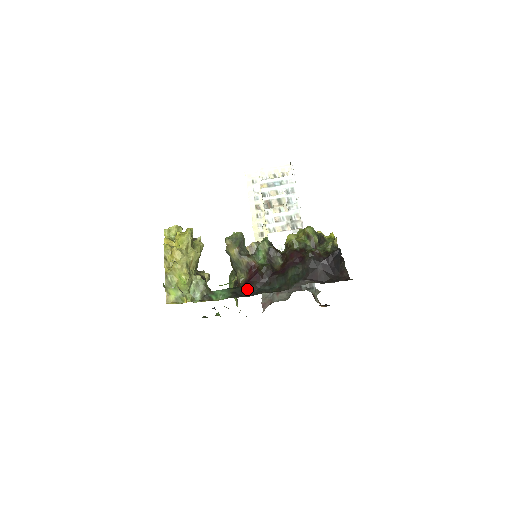
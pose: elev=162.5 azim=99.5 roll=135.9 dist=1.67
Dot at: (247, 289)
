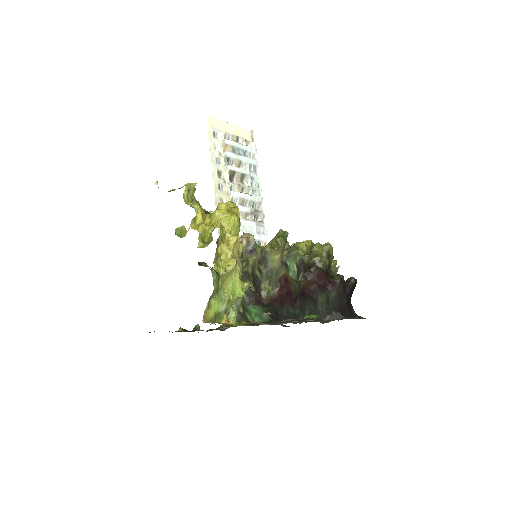
Dot at: (279, 310)
